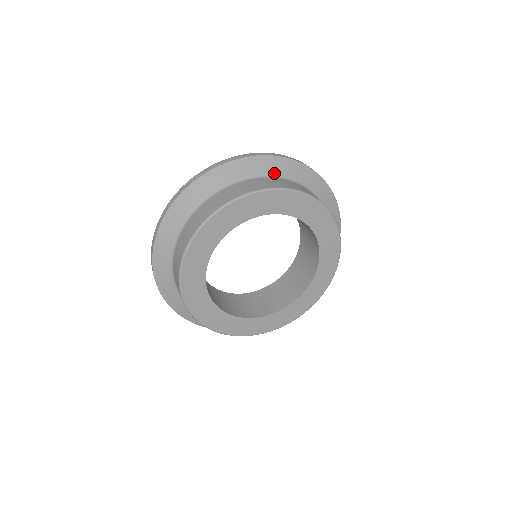
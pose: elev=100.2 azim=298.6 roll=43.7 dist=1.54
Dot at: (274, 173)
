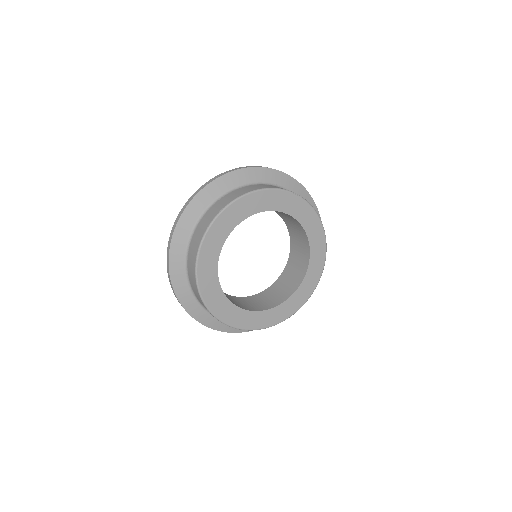
Dot at: (286, 187)
